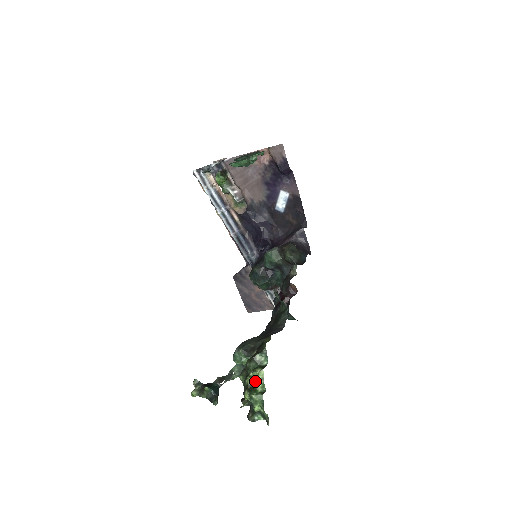
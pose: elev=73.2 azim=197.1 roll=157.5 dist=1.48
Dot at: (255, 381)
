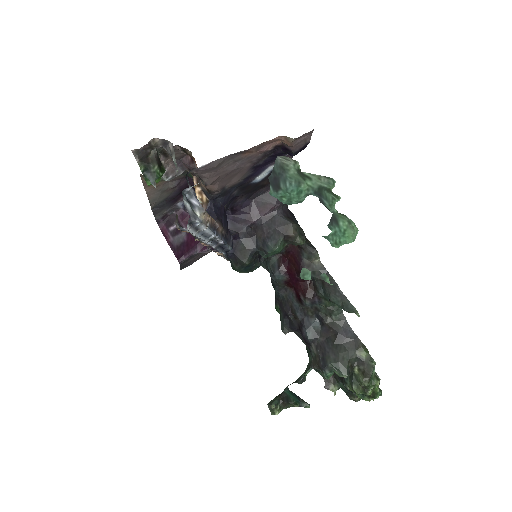
Dot at: (374, 389)
